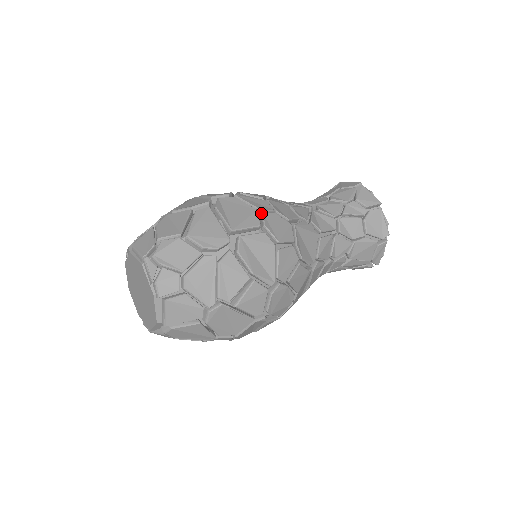
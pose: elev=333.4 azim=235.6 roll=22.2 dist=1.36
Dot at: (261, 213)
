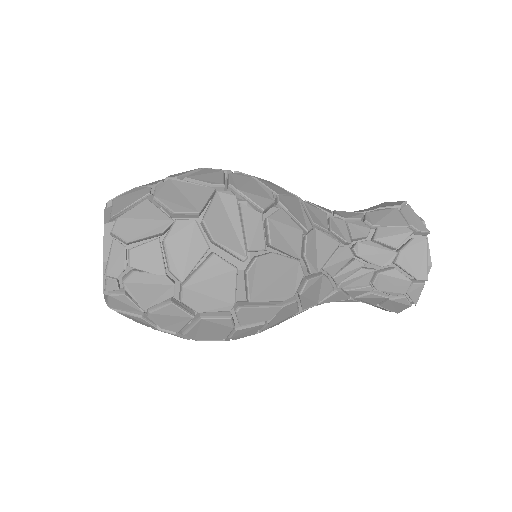
Dot at: occluded
